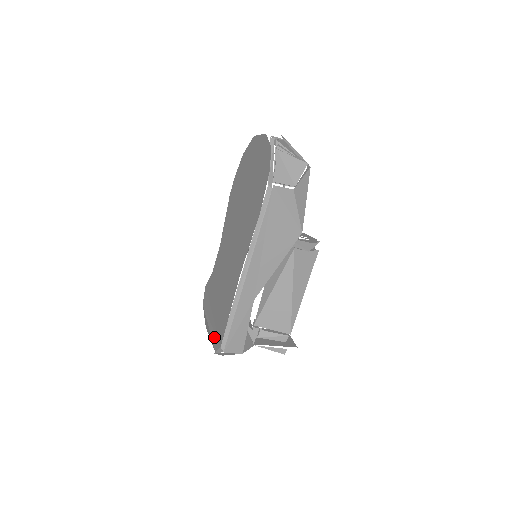
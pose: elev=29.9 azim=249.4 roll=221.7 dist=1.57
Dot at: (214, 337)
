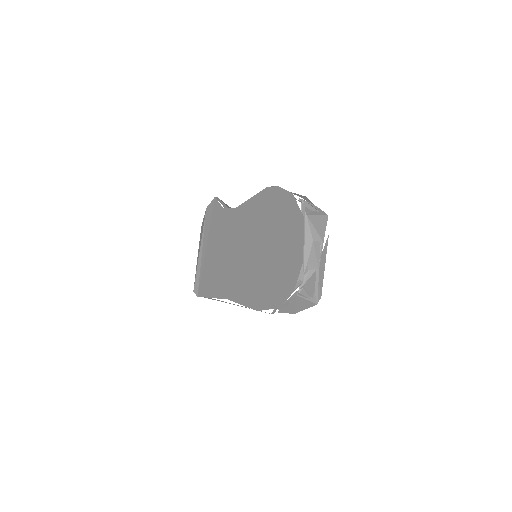
Dot at: (198, 275)
